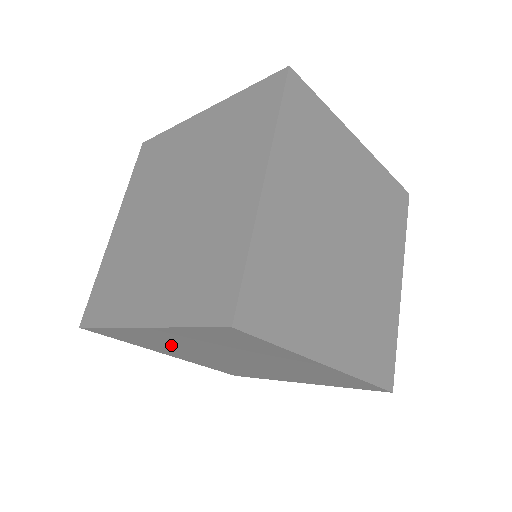
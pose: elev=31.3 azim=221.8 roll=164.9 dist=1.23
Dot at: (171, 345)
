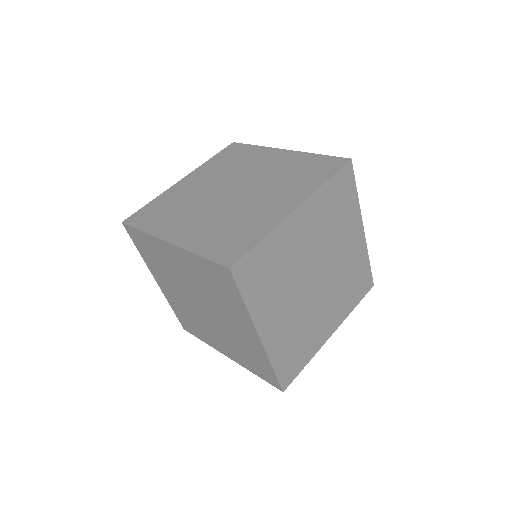
Dot at: (171, 270)
